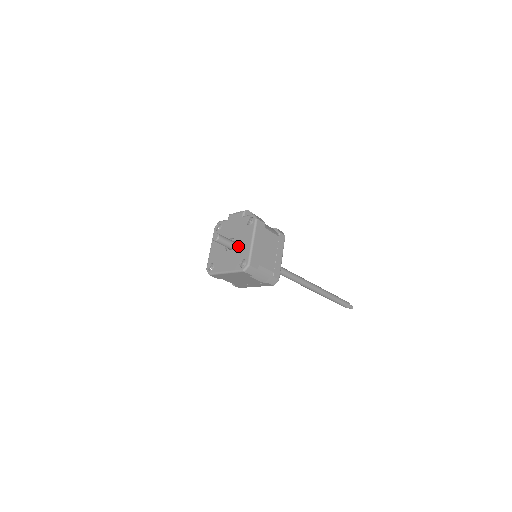
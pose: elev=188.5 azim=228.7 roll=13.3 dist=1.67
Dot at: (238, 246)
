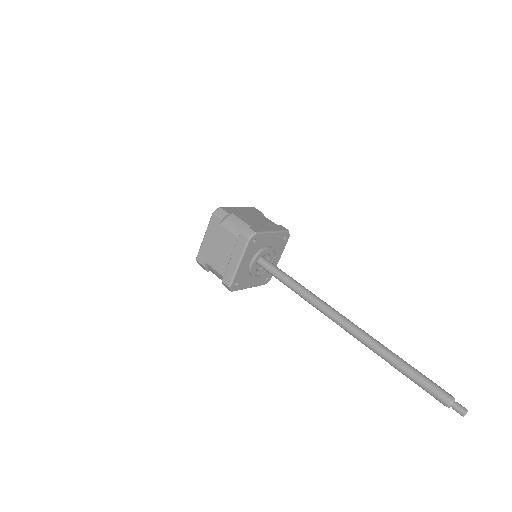
Dot at: occluded
